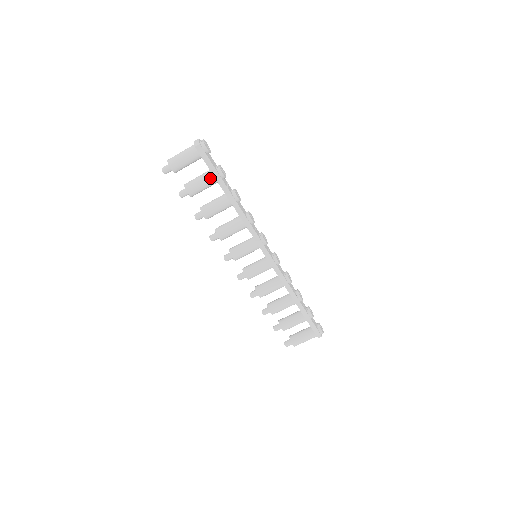
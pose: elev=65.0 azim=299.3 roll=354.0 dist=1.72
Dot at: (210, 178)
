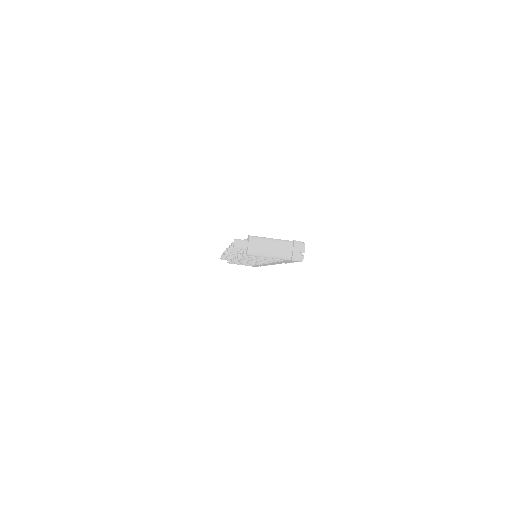
Dot at: (278, 260)
